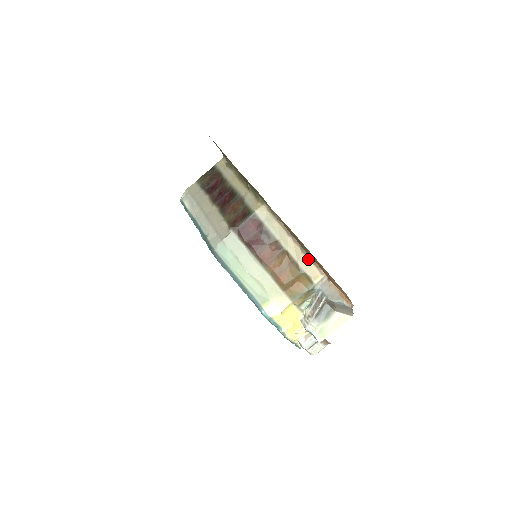
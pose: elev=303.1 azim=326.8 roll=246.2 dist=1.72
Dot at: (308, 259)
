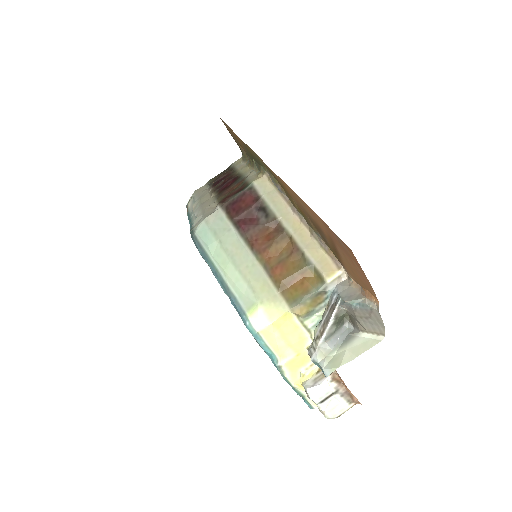
Dot at: (320, 246)
